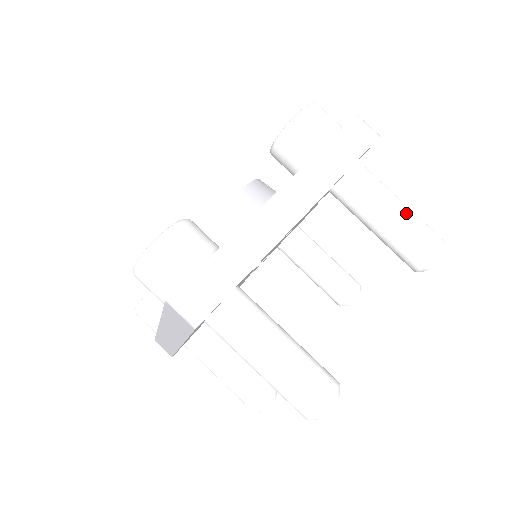
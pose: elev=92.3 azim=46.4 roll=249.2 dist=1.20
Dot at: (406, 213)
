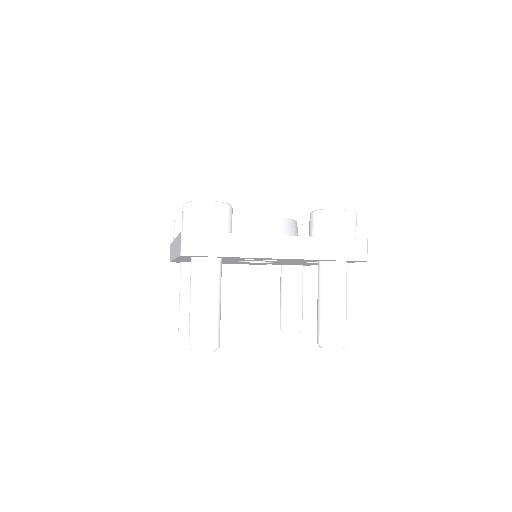
Dot at: (340, 310)
